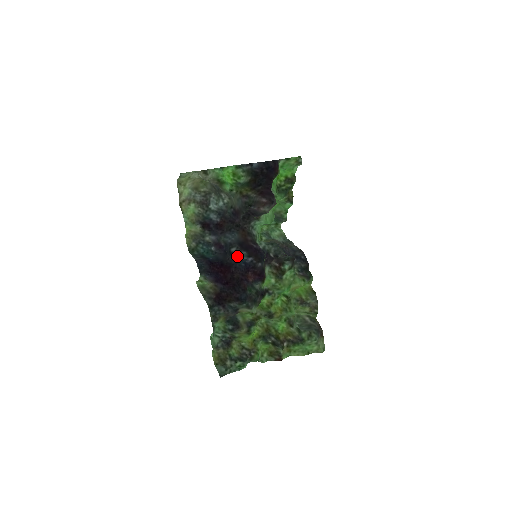
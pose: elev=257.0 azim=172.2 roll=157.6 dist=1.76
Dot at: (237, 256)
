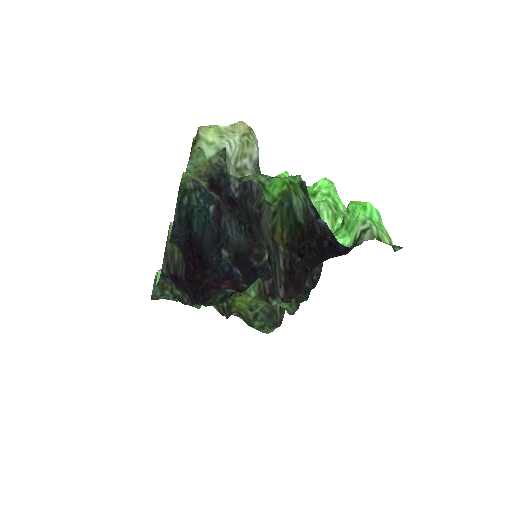
Dot at: (225, 260)
